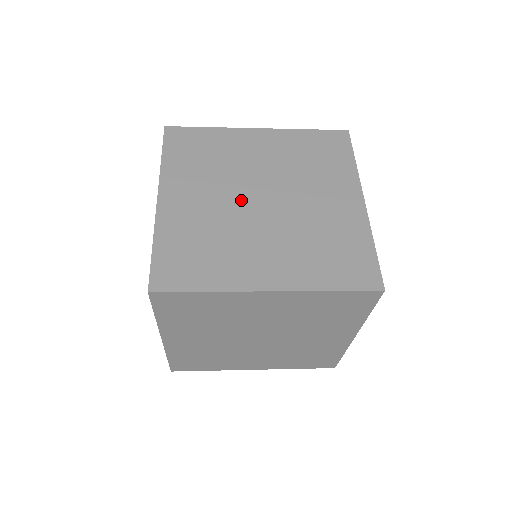
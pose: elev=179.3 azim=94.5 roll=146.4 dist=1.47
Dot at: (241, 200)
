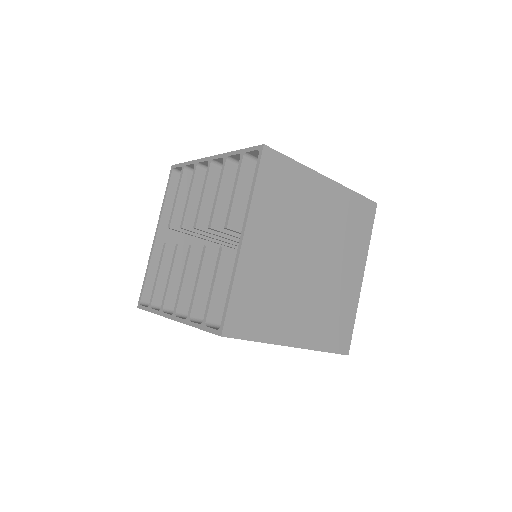
Dot at: occluded
